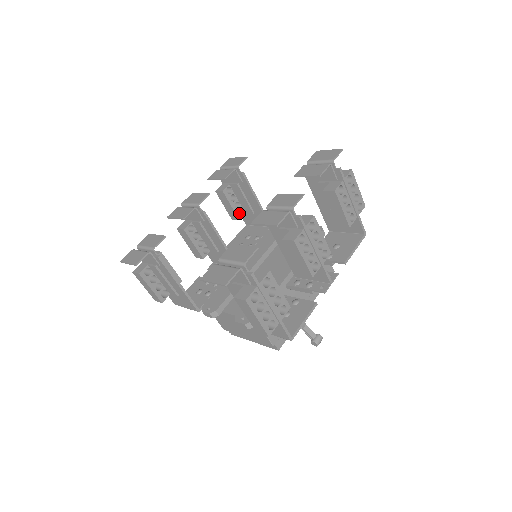
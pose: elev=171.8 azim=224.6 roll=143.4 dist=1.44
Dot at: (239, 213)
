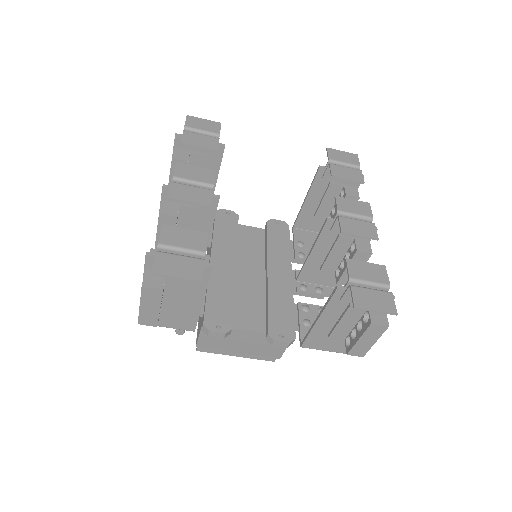
Dot at: occluded
